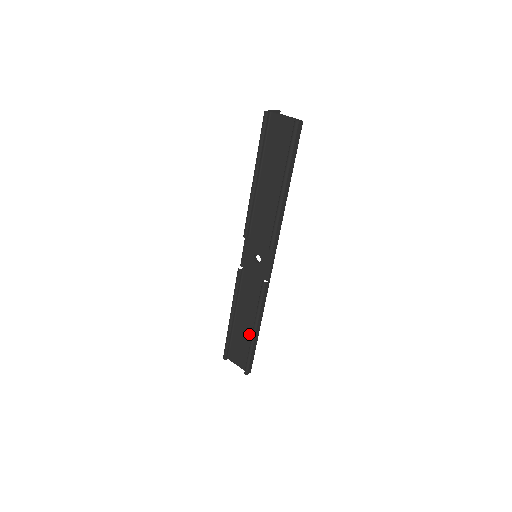
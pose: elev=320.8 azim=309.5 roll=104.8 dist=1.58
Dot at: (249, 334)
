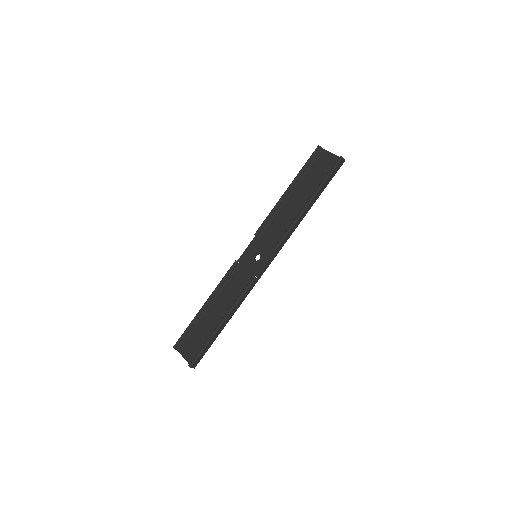
Dot at: (214, 326)
